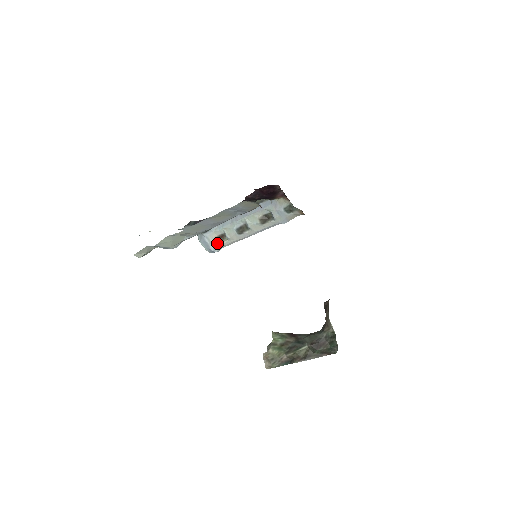
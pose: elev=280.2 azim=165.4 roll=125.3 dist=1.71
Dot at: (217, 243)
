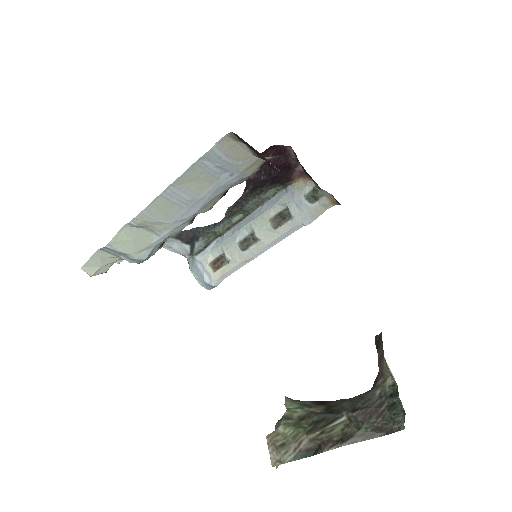
Dot at: (214, 270)
